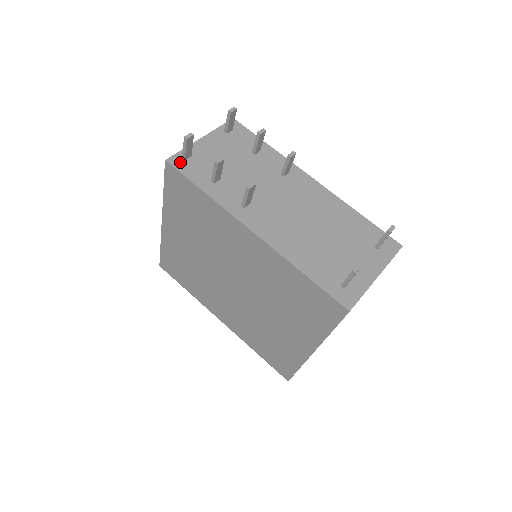
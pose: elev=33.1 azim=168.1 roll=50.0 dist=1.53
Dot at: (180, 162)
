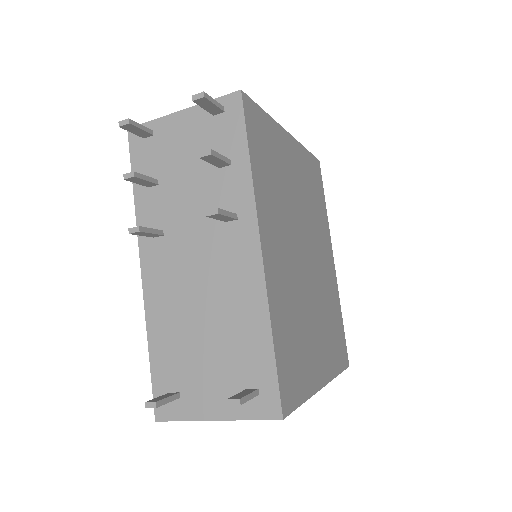
Dot at: (138, 139)
